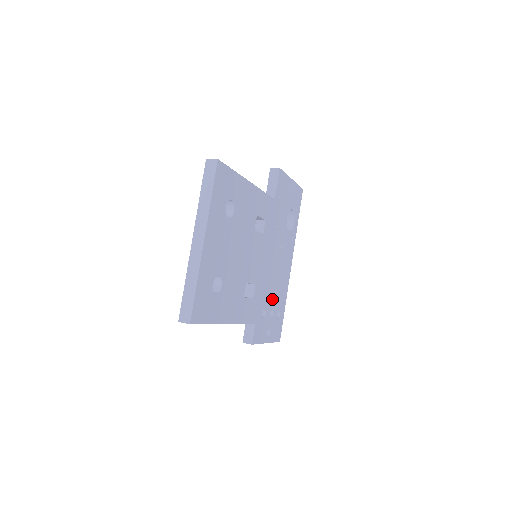
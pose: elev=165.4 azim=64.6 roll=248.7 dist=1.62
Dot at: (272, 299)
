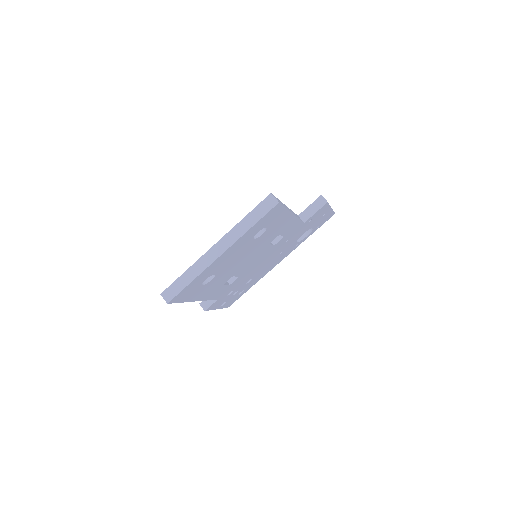
Dot at: (245, 284)
